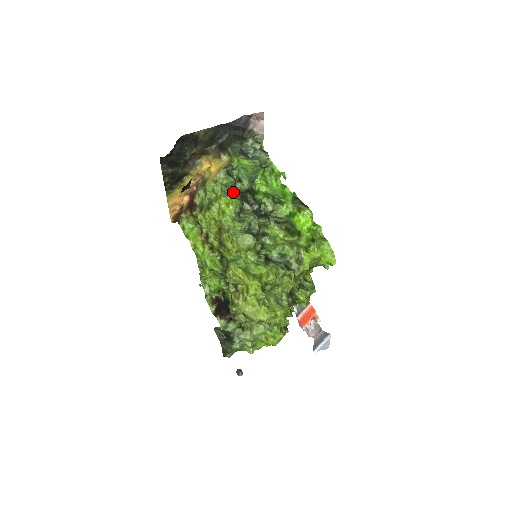
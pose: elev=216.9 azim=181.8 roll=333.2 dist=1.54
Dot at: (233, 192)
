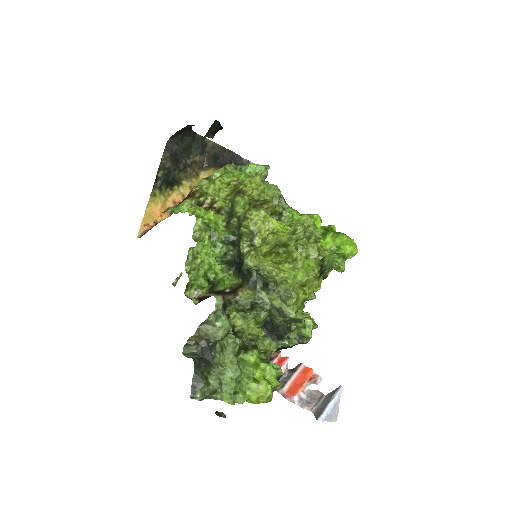
Dot at: occluded
